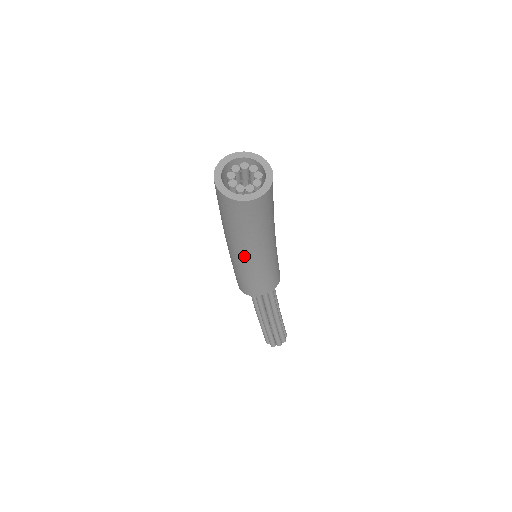
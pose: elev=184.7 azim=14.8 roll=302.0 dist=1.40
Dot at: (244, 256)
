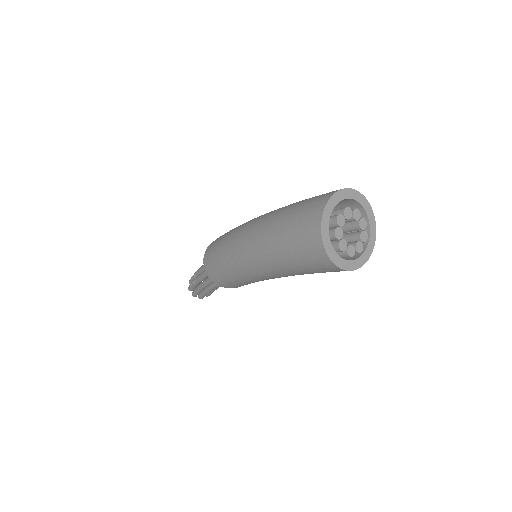
Dot at: (272, 278)
